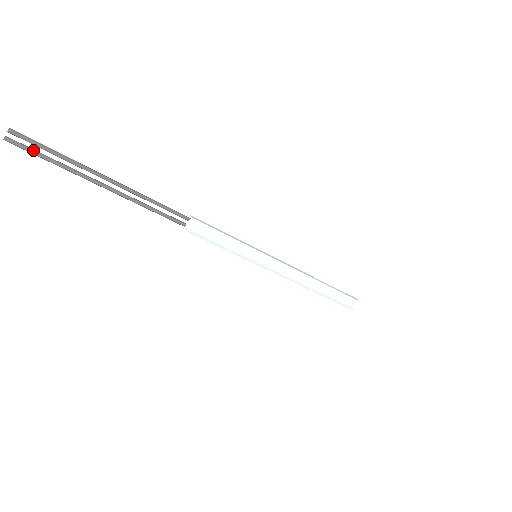
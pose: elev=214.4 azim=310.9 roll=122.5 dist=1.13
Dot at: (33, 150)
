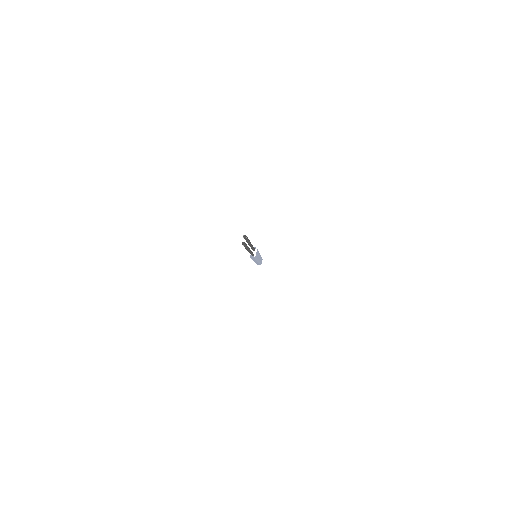
Dot at: (246, 244)
